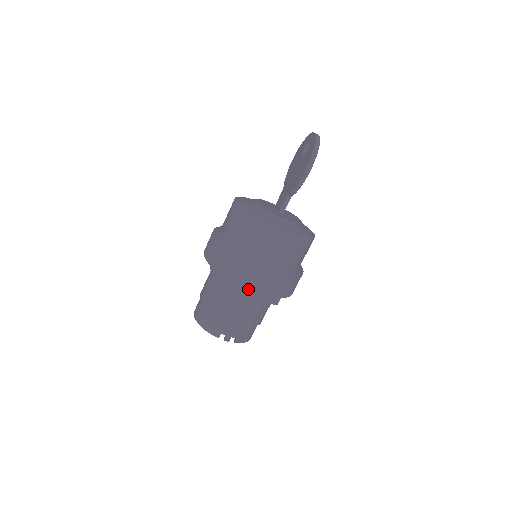
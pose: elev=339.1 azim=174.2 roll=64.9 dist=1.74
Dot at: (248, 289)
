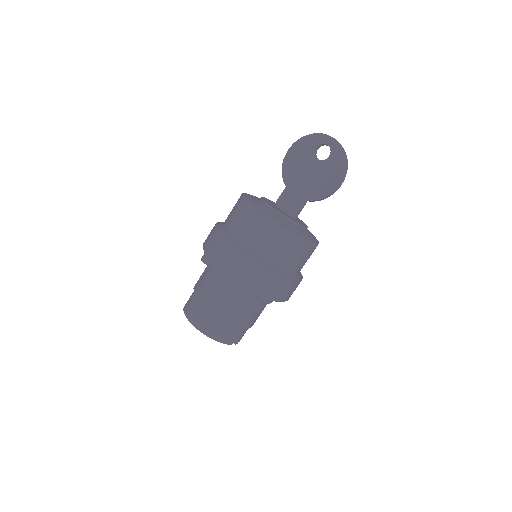
Dot at: (281, 301)
